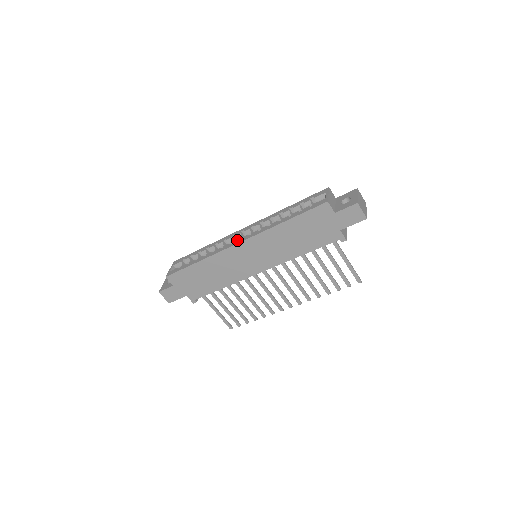
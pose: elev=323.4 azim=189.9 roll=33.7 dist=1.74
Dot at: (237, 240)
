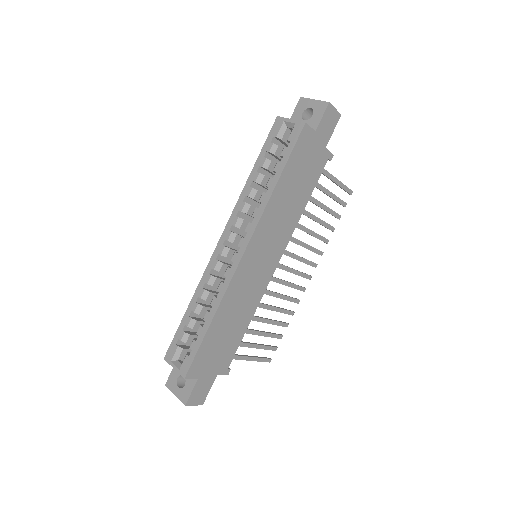
Dot at: (235, 253)
